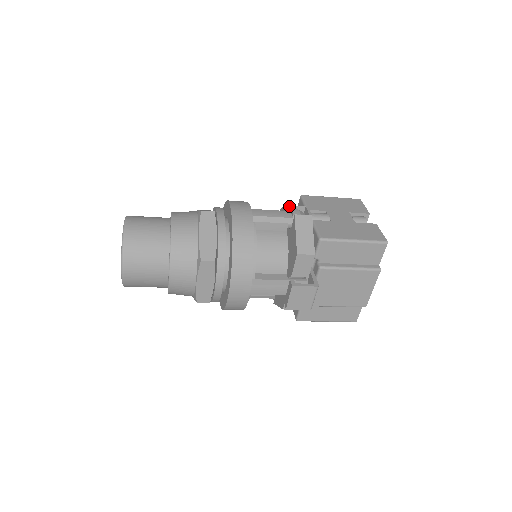
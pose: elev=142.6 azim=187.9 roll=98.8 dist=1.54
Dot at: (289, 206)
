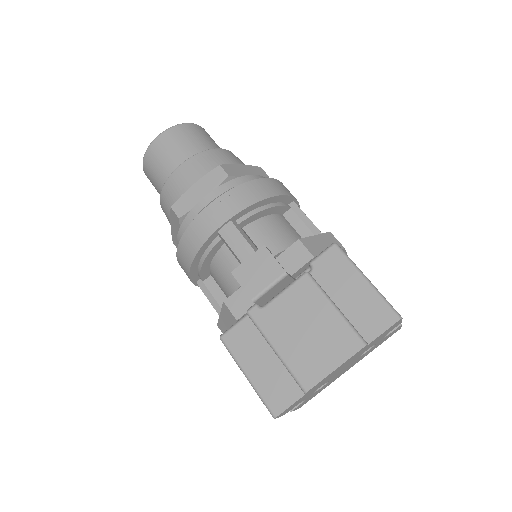
Dot at: occluded
